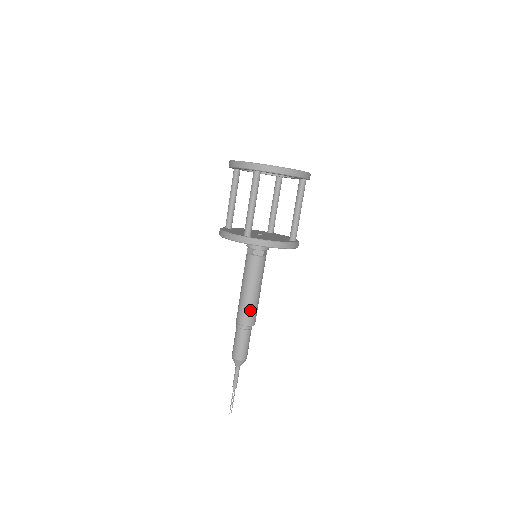
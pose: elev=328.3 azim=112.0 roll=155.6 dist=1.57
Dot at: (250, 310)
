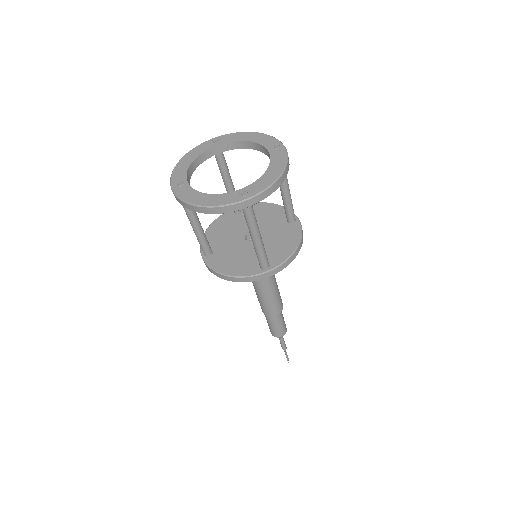
Dot at: (278, 301)
